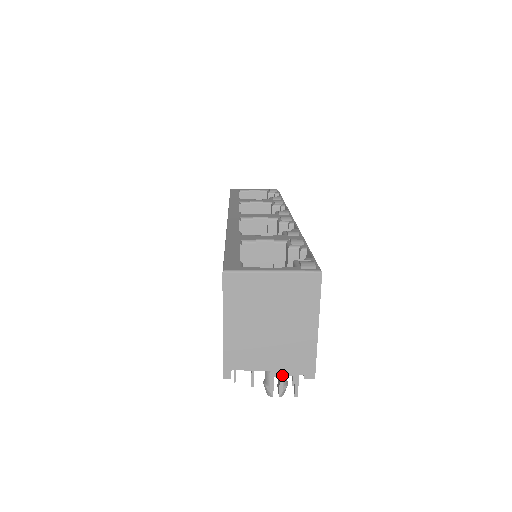
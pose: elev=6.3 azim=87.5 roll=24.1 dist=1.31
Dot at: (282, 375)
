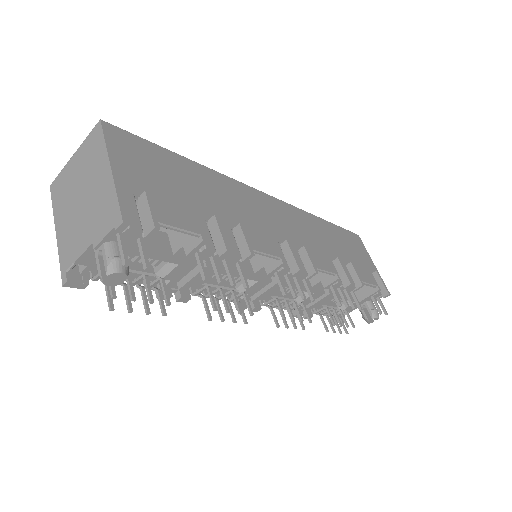
Dot at: (99, 243)
